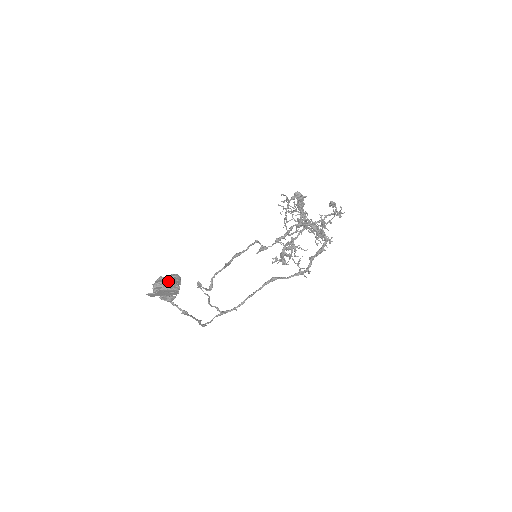
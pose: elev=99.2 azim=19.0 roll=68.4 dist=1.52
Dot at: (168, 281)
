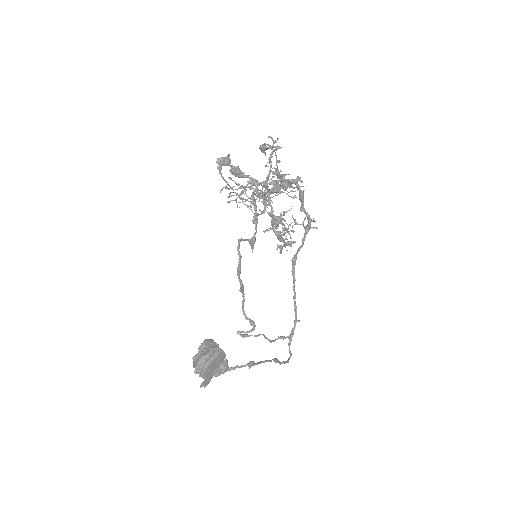
Dot at: (204, 354)
